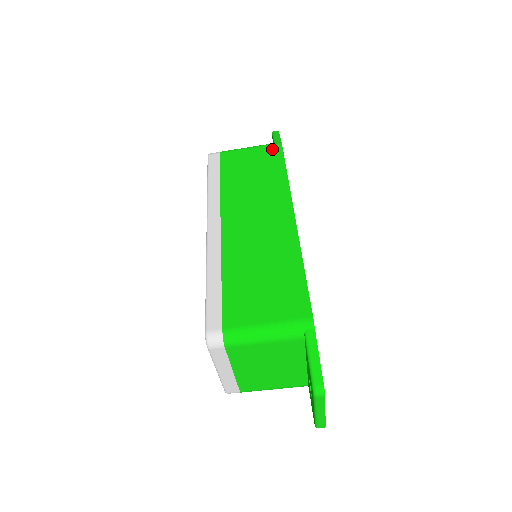
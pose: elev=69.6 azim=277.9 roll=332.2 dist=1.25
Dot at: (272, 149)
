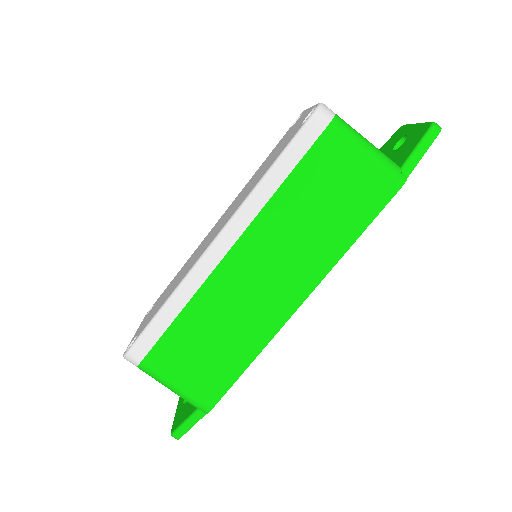
Dot at: (383, 186)
